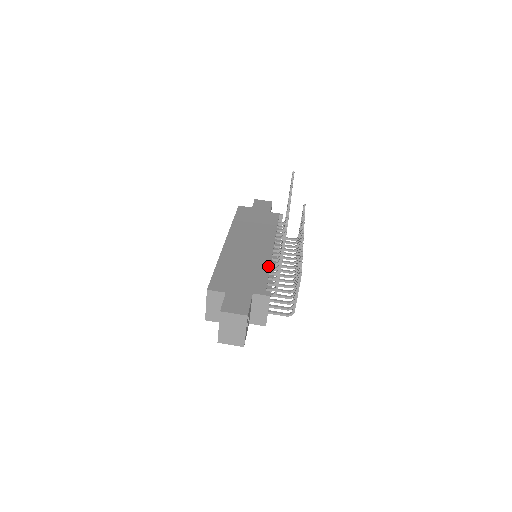
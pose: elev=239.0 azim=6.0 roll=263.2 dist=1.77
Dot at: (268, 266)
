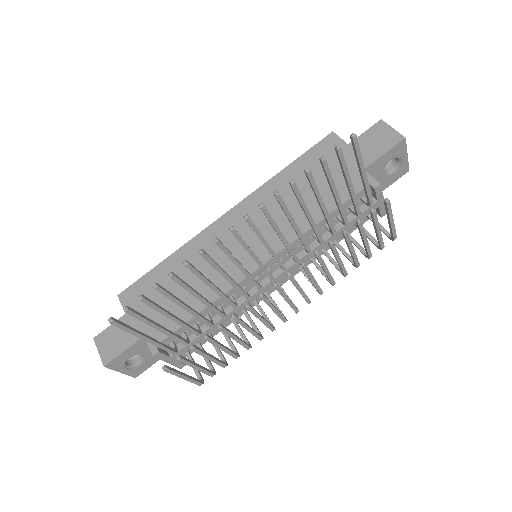
Dot at: (211, 300)
